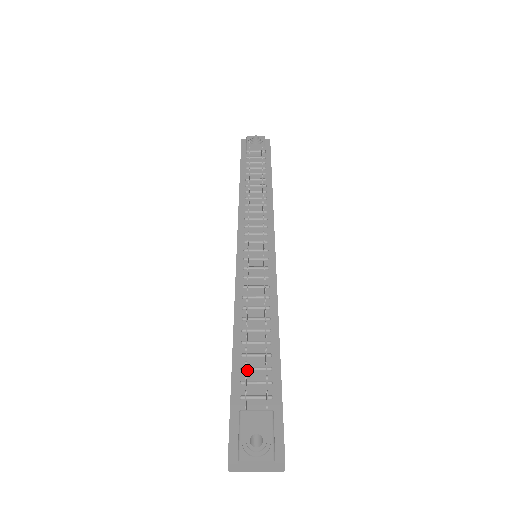
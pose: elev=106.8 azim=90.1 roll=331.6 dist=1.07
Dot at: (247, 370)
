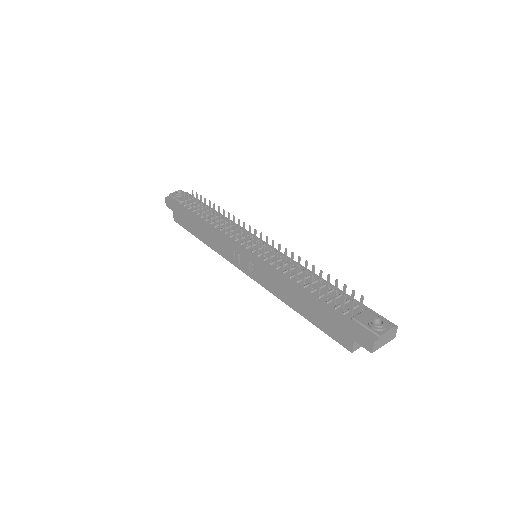
Dot at: (331, 302)
